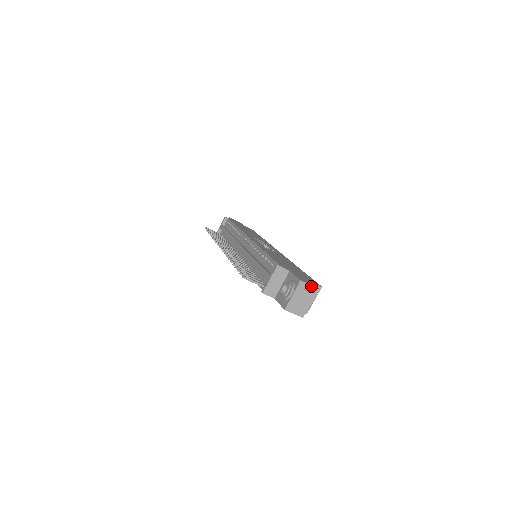
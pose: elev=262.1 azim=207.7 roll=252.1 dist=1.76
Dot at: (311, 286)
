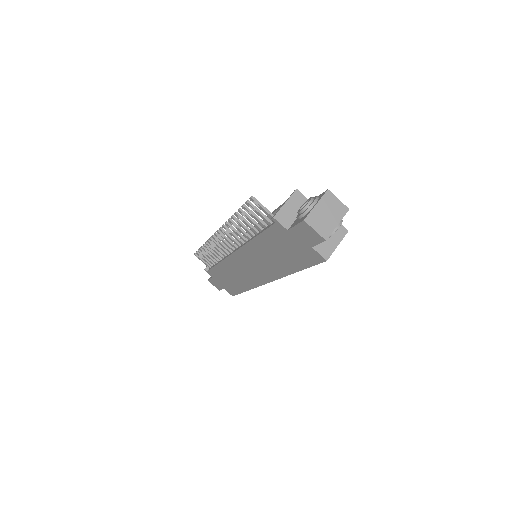
Dot at: (340, 202)
